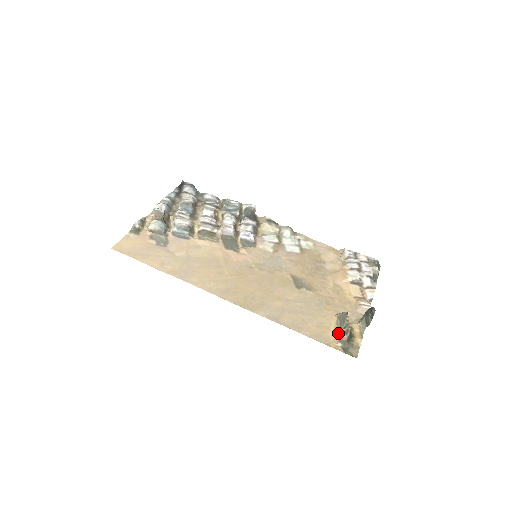
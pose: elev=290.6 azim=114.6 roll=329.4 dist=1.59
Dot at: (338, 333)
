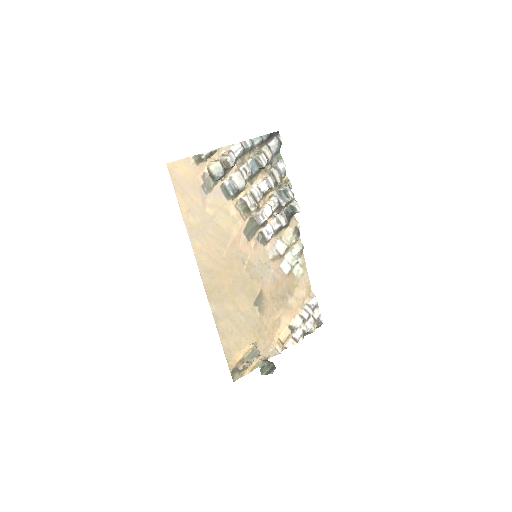
Dot at: (241, 358)
